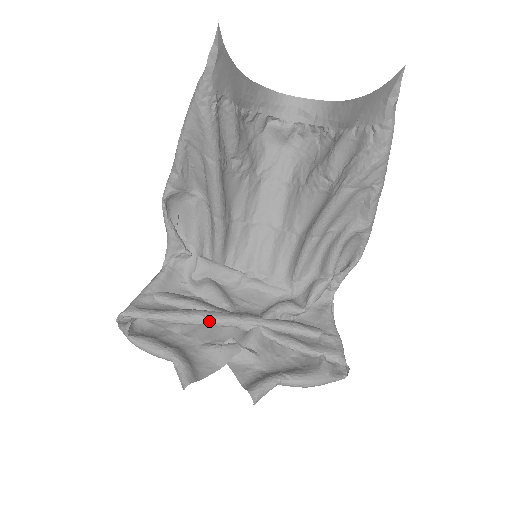
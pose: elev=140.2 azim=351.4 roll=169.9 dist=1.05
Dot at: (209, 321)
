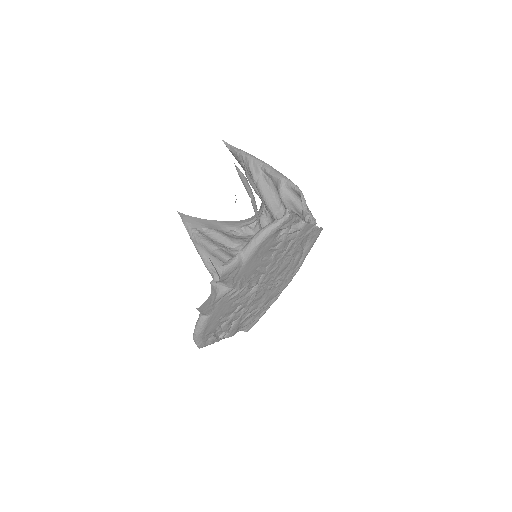
Dot at: occluded
